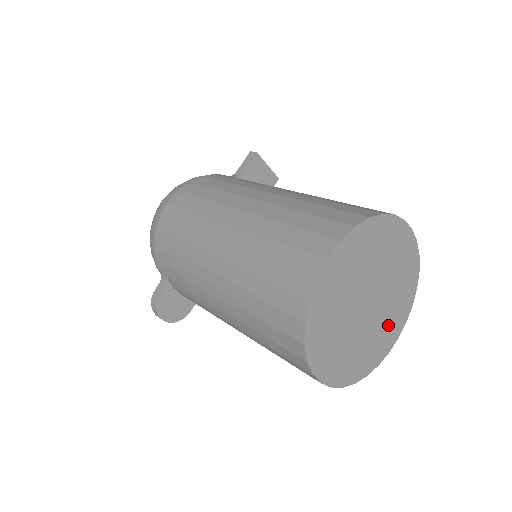
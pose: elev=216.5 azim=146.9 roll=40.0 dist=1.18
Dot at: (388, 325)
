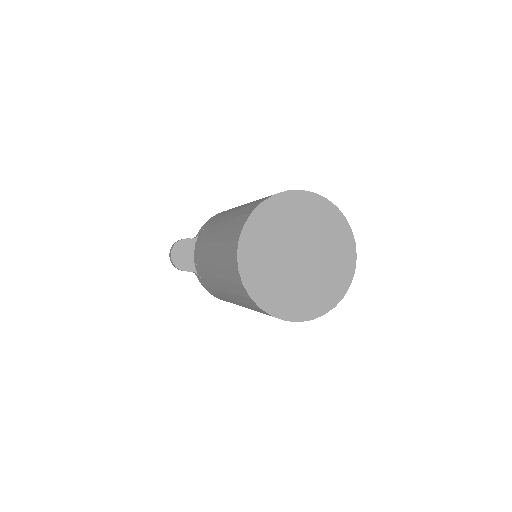
Dot at: (300, 297)
